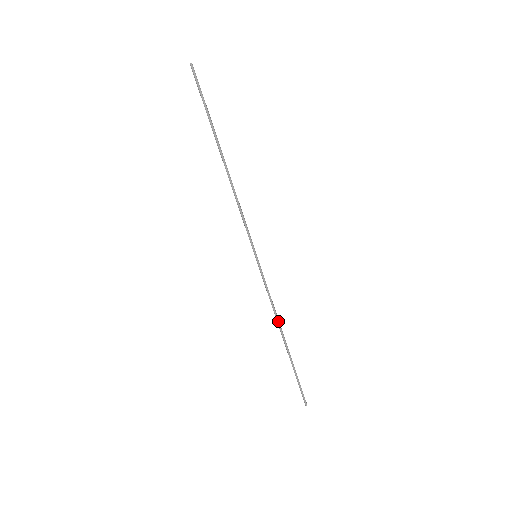
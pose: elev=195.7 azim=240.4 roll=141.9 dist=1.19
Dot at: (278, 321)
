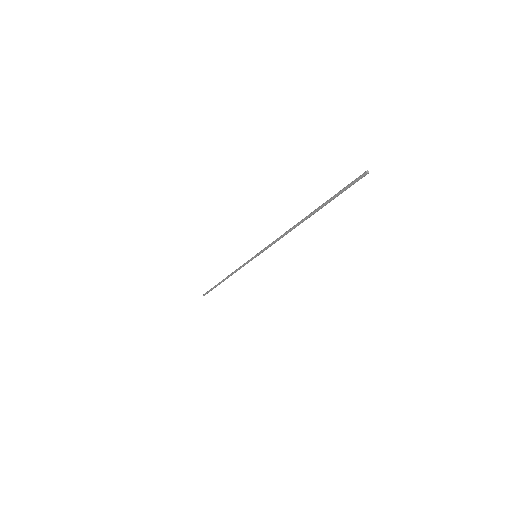
Dot at: occluded
